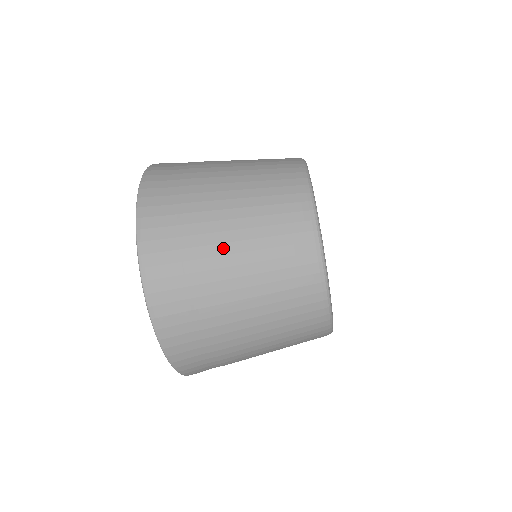
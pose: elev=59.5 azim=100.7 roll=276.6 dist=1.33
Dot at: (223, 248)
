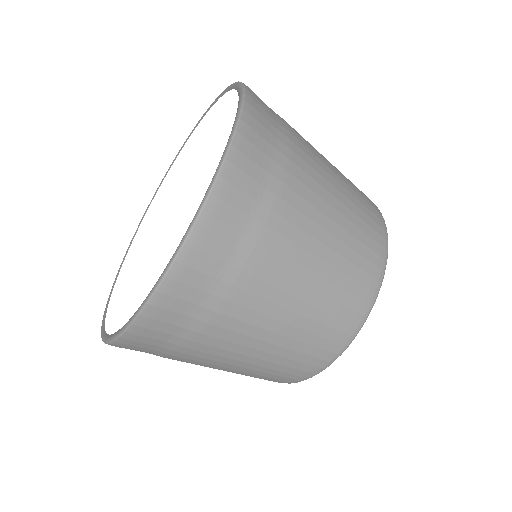
Dot at: (312, 211)
